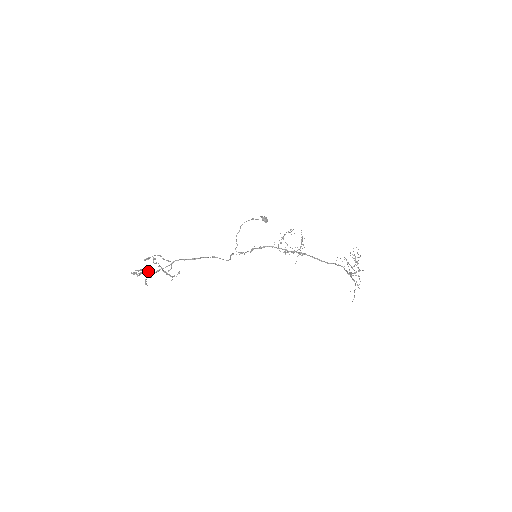
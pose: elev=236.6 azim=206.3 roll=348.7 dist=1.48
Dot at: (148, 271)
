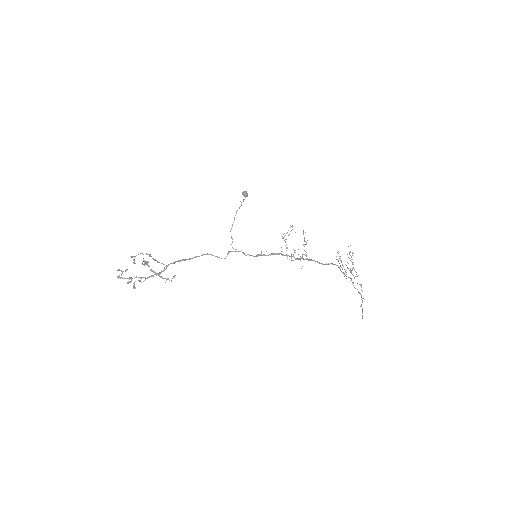
Dot at: (140, 277)
